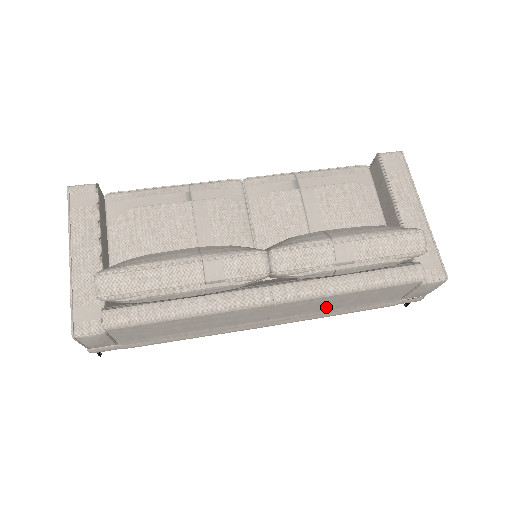
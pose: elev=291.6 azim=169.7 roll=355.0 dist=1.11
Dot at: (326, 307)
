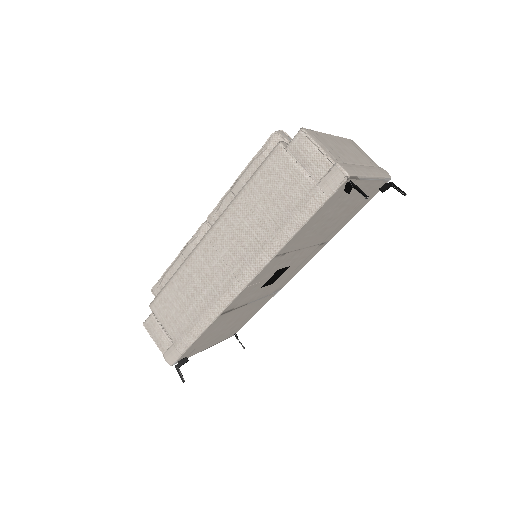
Dot at: (253, 227)
